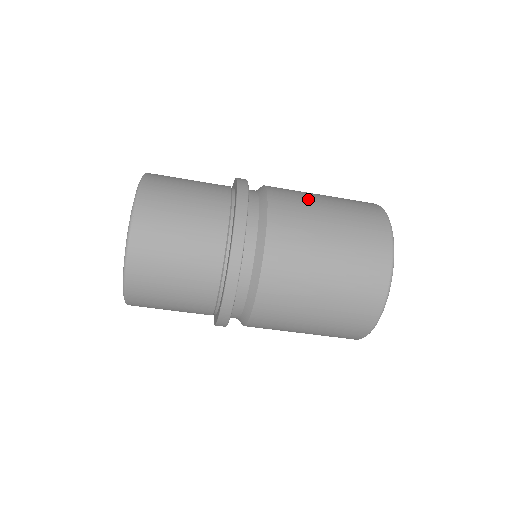
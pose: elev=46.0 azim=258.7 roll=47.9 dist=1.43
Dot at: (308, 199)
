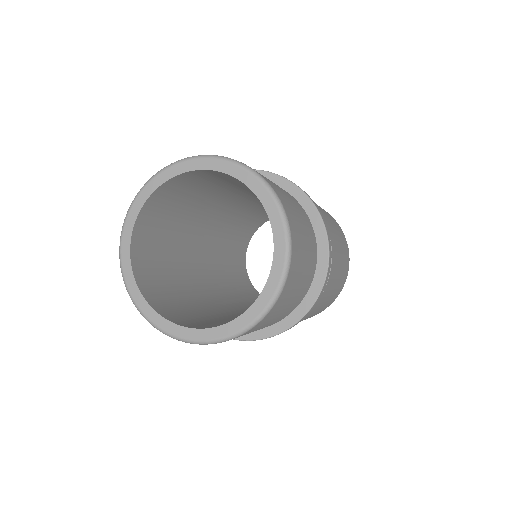
Dot at: occluded
